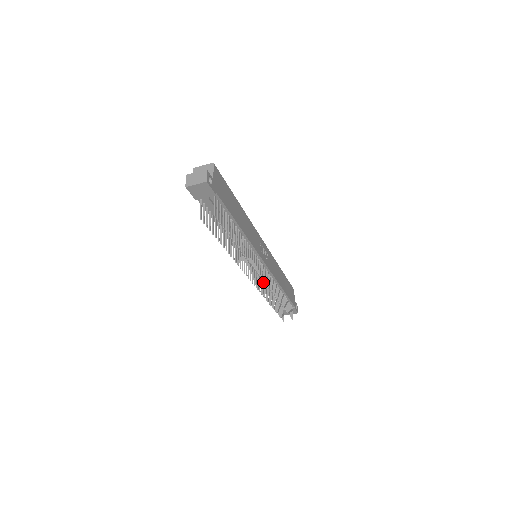
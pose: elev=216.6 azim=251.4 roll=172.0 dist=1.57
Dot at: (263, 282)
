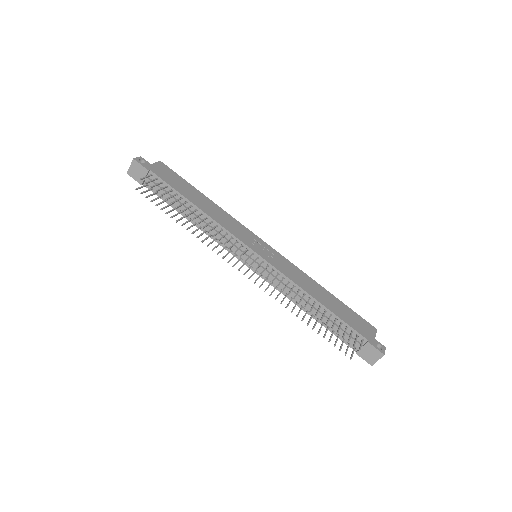
Dot at: (286, 294)
